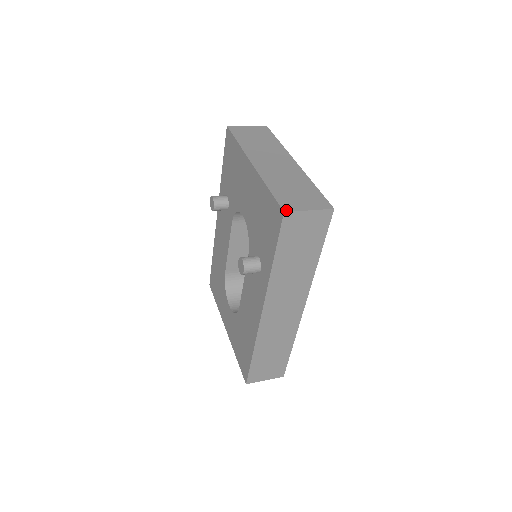
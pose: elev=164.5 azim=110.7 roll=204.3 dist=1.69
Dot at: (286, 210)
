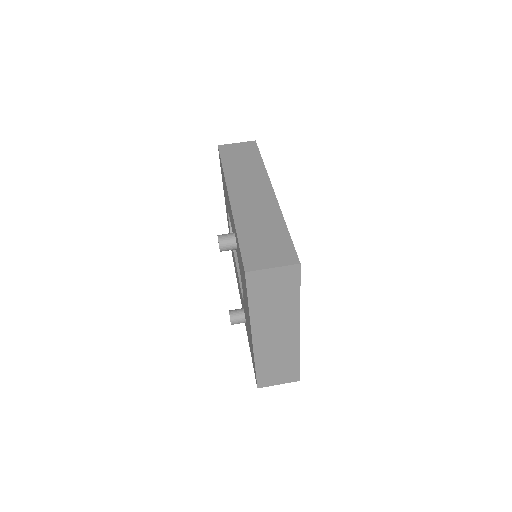
Dot at: (260, 387)
